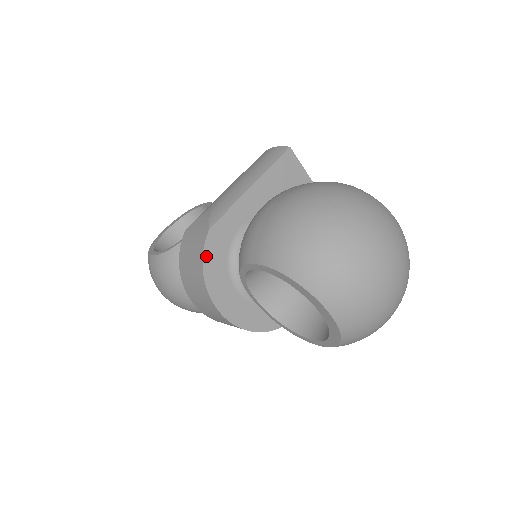
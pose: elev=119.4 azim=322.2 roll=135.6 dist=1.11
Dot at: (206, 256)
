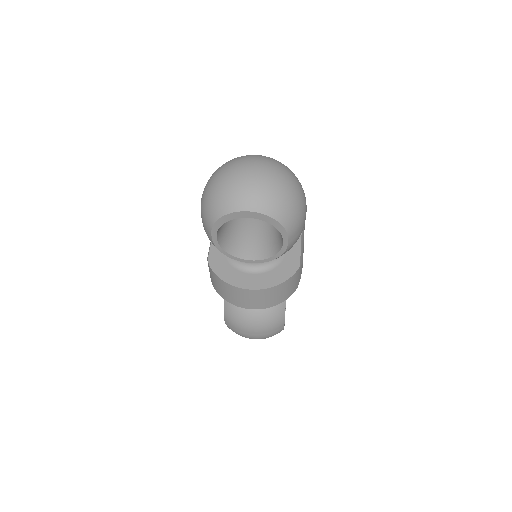
Dot at: (216, 272)
